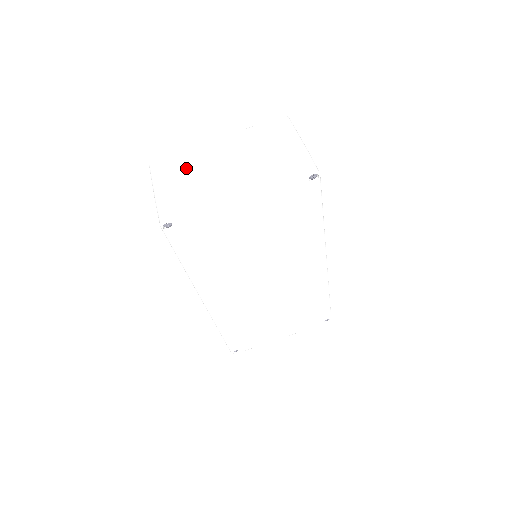
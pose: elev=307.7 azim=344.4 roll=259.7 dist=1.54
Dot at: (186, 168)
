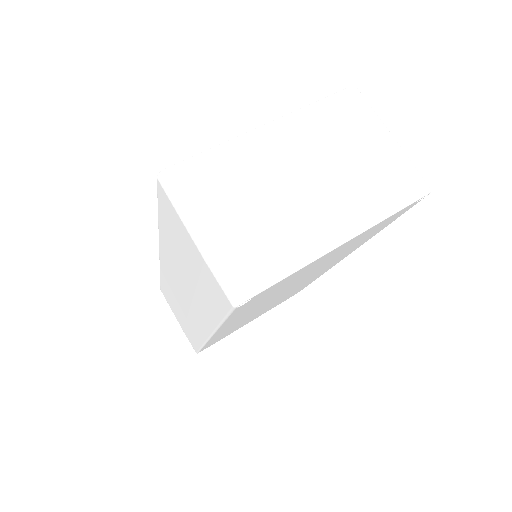
Dot at: (237, 188)
